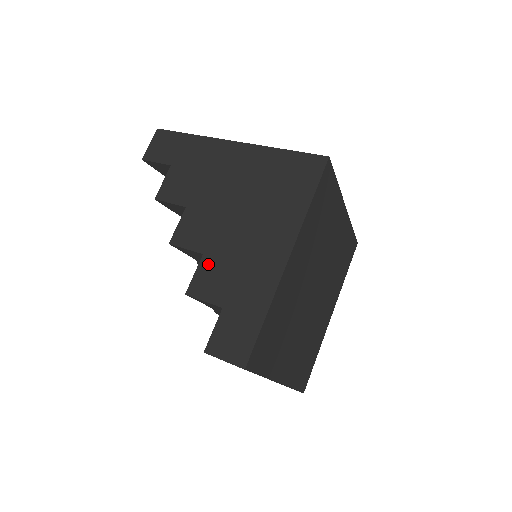
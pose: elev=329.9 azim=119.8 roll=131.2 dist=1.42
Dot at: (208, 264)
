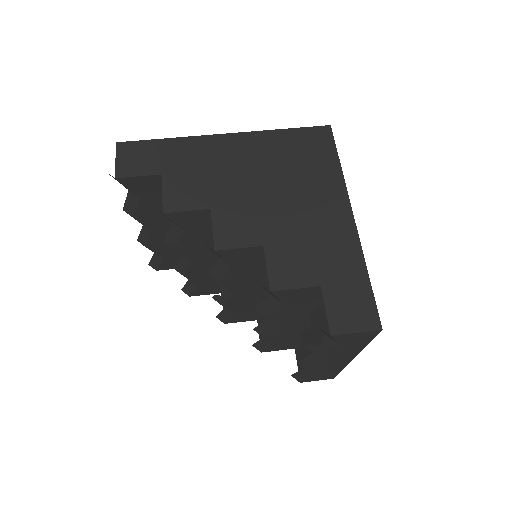
Dot at: (276, 253)
